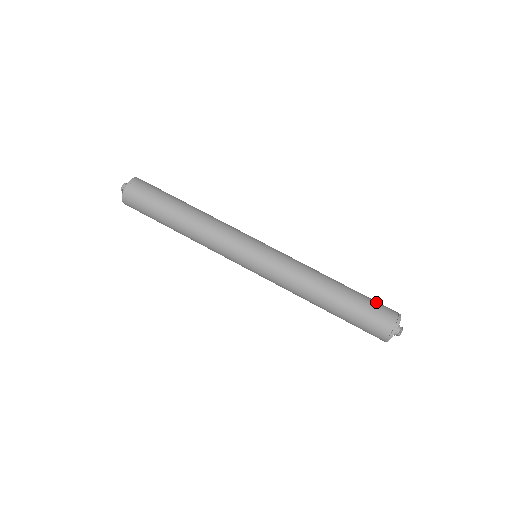
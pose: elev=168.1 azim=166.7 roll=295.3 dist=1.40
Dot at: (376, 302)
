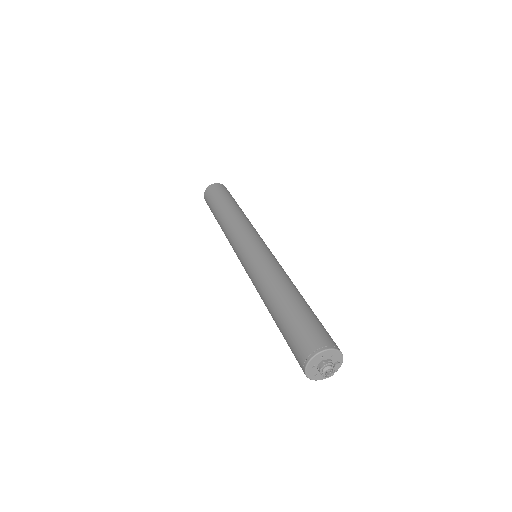
Dot at: (312, 324)
